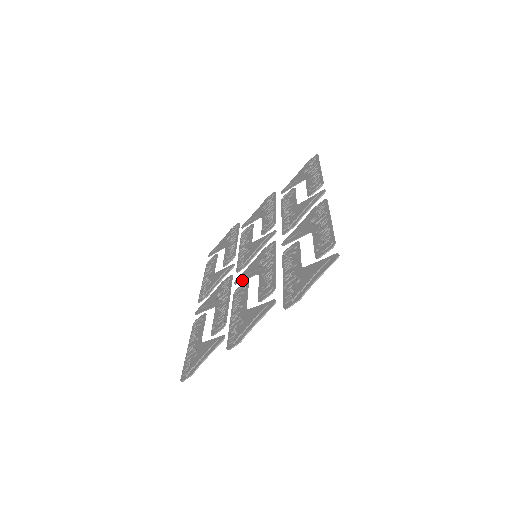
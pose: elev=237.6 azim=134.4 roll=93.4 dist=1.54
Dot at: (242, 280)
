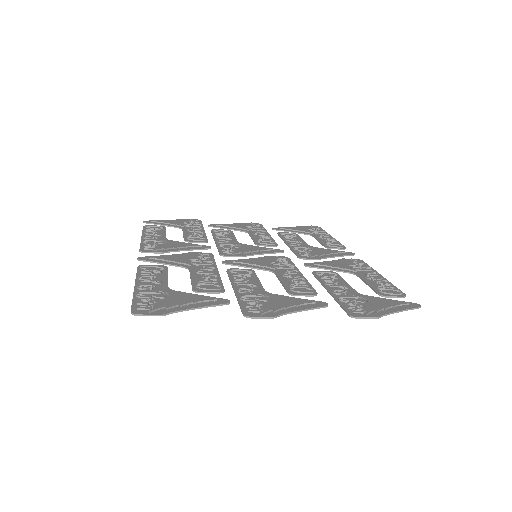
Dot at: (240, 265)
